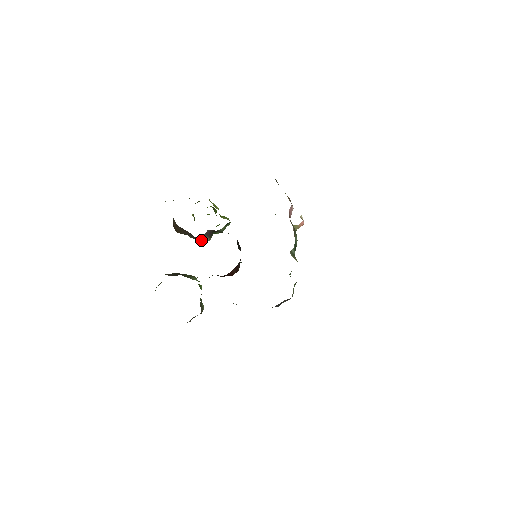
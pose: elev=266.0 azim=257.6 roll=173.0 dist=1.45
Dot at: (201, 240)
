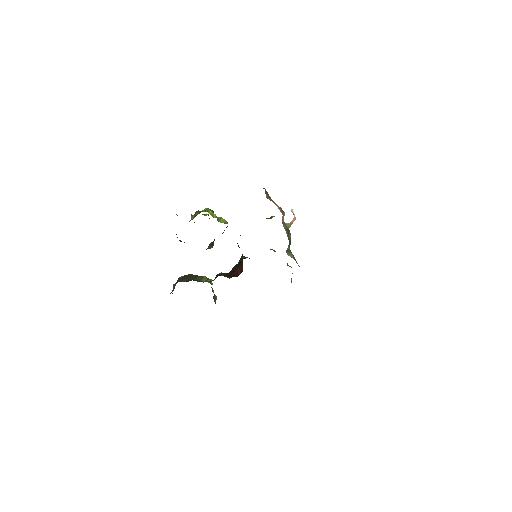
Dot at: occluded
